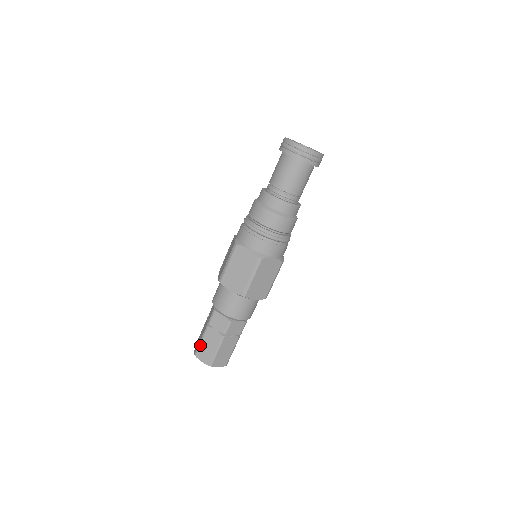
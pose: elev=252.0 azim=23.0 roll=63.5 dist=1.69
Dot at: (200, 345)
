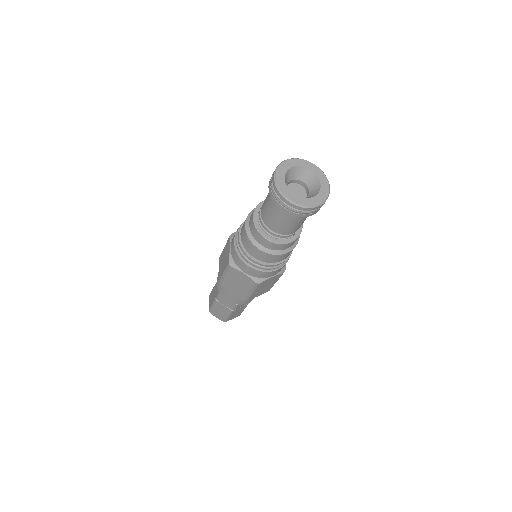
Dot at: (212, 308)
